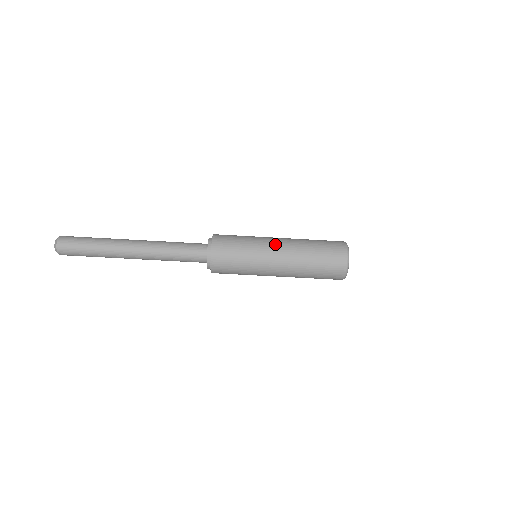
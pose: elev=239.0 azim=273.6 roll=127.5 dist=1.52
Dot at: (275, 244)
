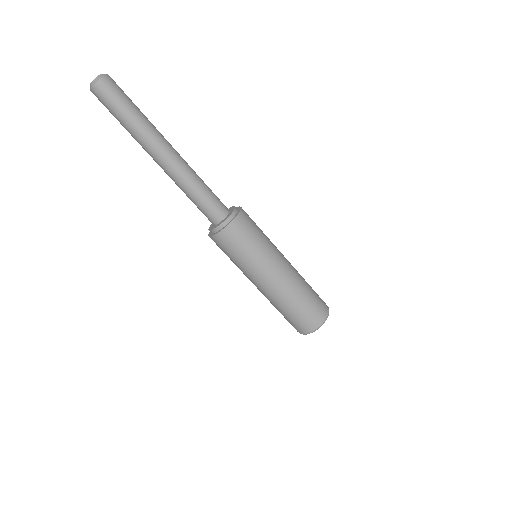
Dot at: occluded
